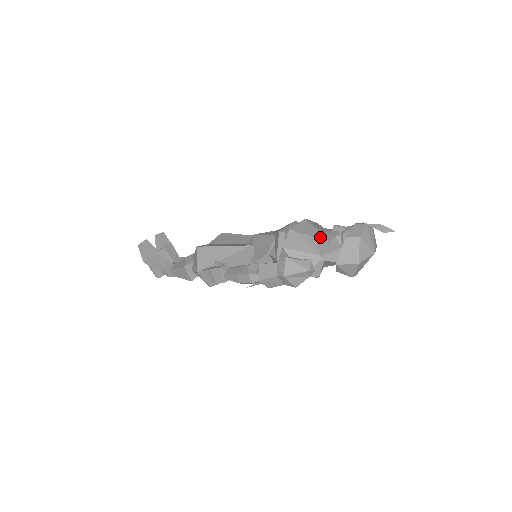
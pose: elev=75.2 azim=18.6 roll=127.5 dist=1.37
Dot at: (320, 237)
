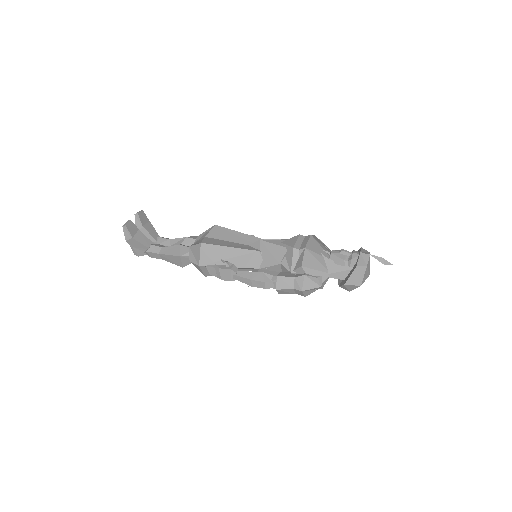
Dot at: (326, 255)
